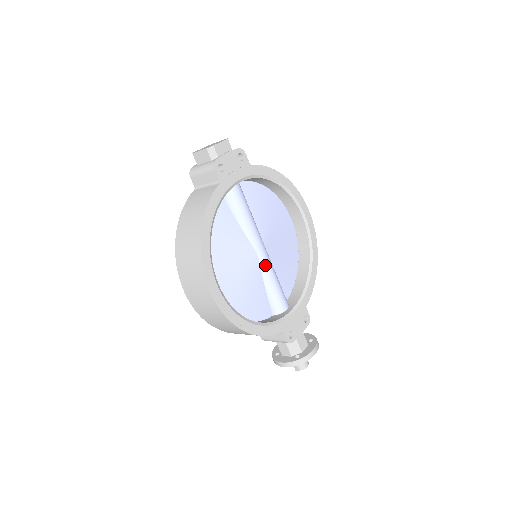
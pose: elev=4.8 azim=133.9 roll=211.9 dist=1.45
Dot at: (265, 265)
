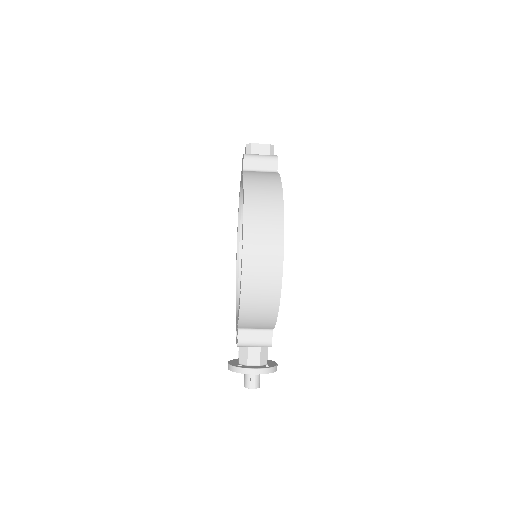
Dot at: occluded
